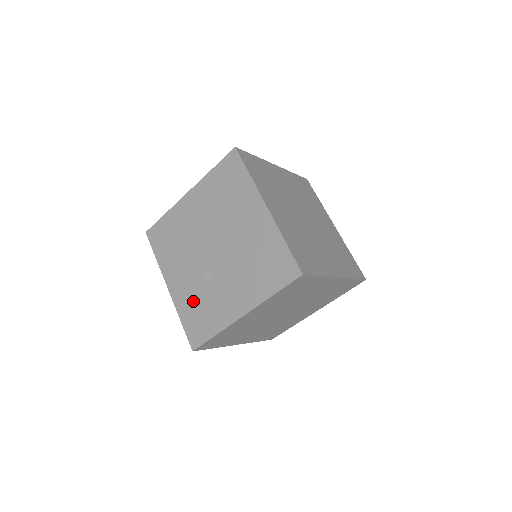
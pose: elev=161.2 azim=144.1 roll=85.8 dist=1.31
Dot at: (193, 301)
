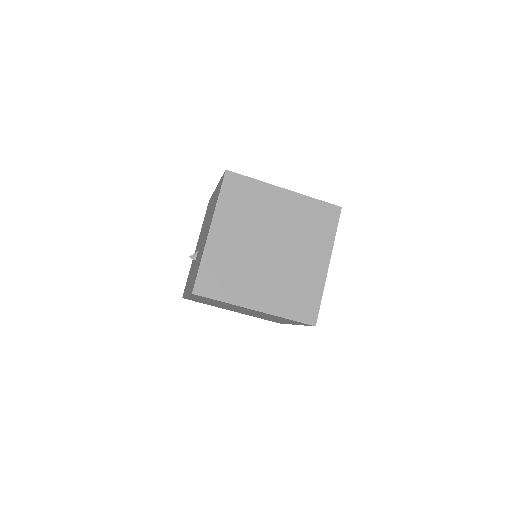
Dot at: occluded
